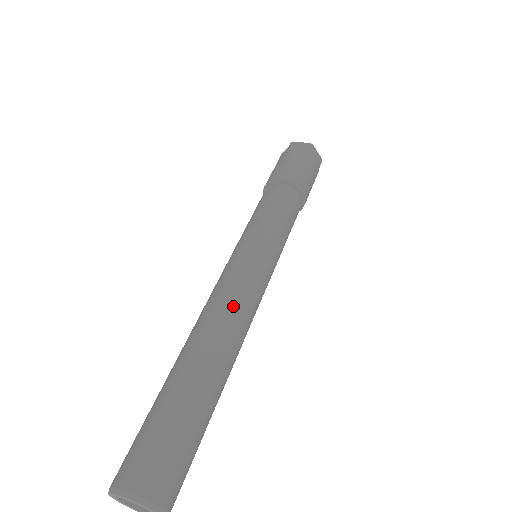
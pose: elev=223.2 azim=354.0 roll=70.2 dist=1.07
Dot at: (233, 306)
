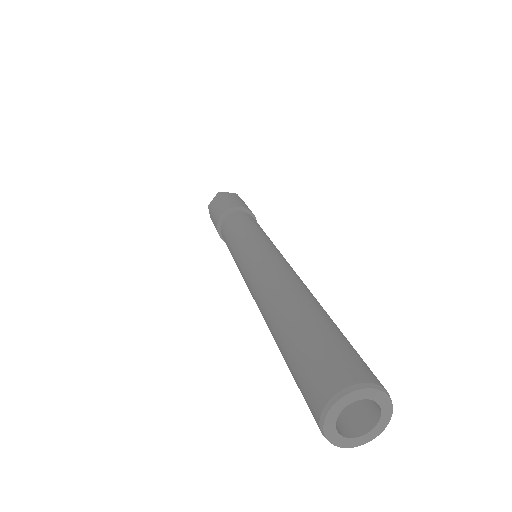
Dot at: (266, 271)
